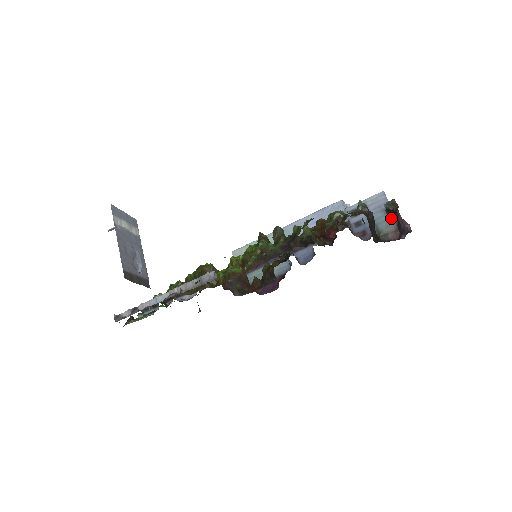
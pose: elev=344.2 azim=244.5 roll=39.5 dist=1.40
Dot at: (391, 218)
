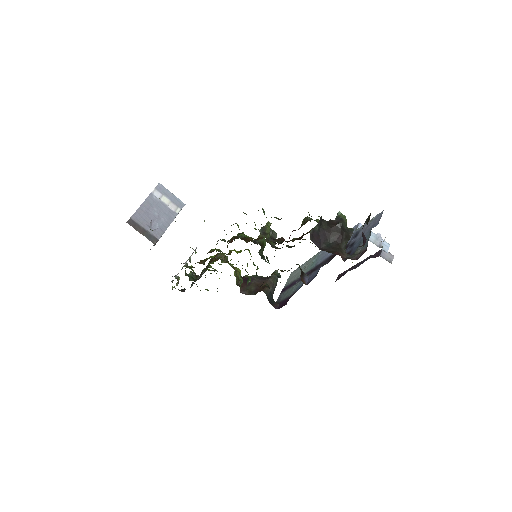
Dot at: (369, 236)
